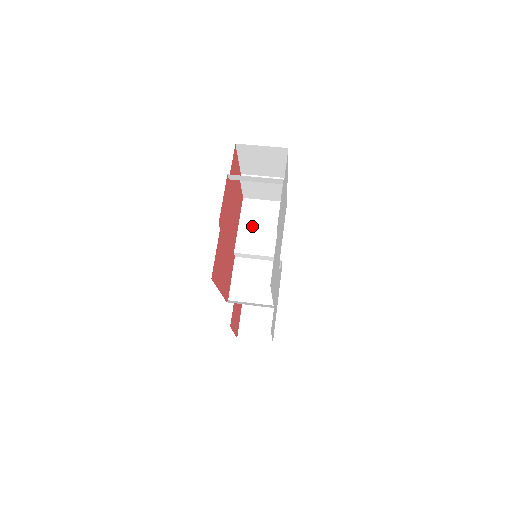
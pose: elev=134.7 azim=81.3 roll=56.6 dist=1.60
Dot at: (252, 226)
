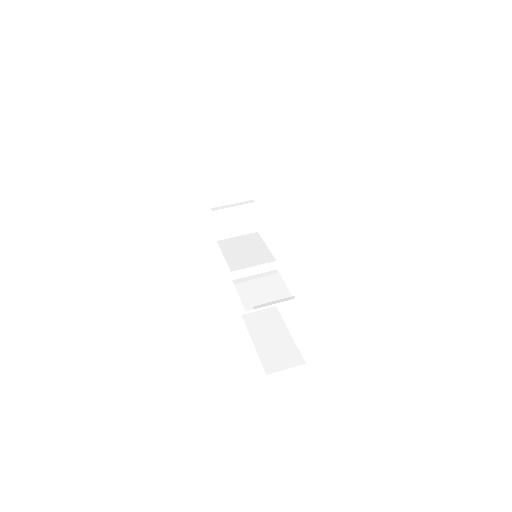
Dot at: (237, 252)
